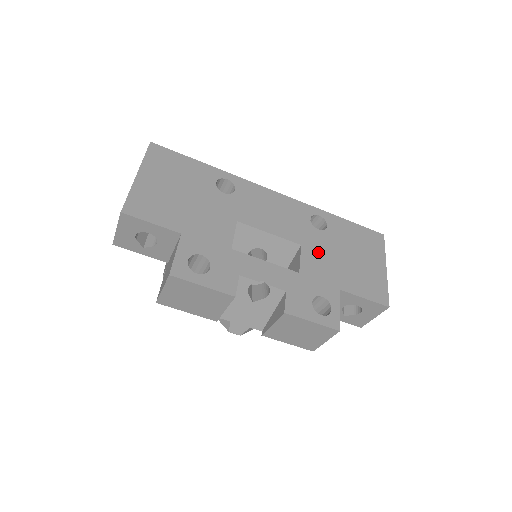
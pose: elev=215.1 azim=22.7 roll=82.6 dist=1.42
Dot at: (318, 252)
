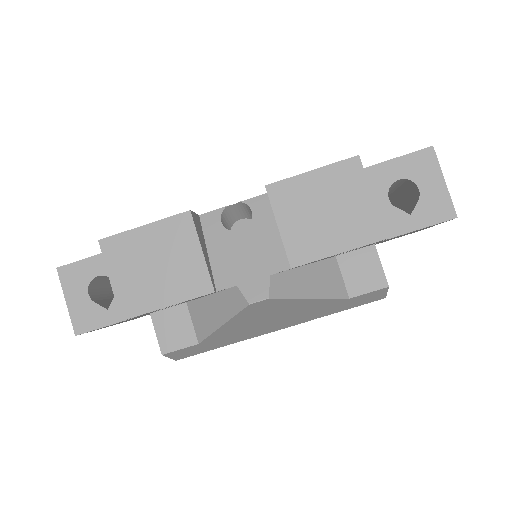
Dot at: occluded
